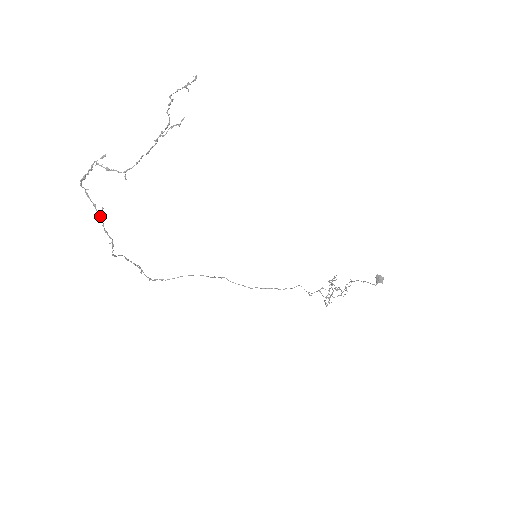
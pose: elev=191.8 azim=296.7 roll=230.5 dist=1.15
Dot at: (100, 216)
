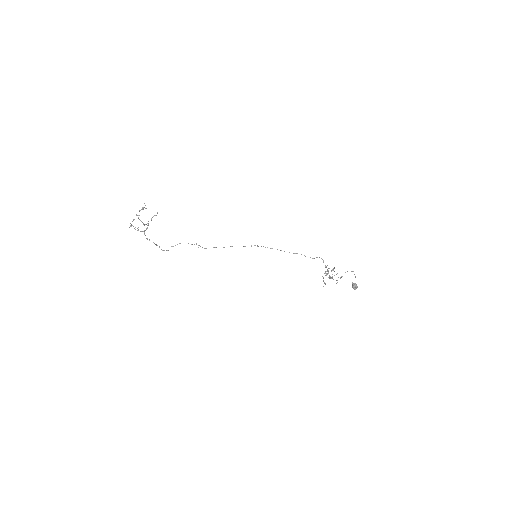
Dot at: occluded
